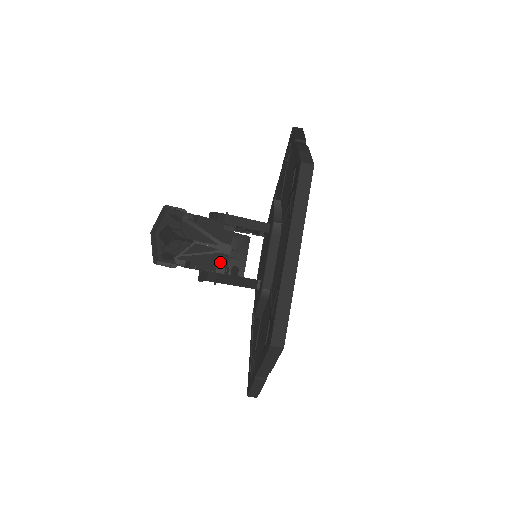
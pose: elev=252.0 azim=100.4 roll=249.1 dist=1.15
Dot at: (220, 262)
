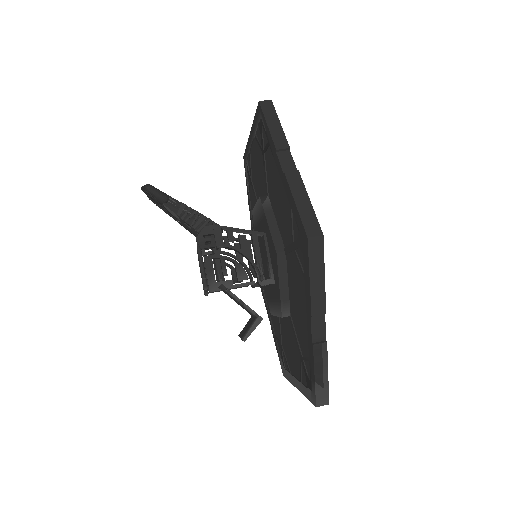
Dot at: occluded
